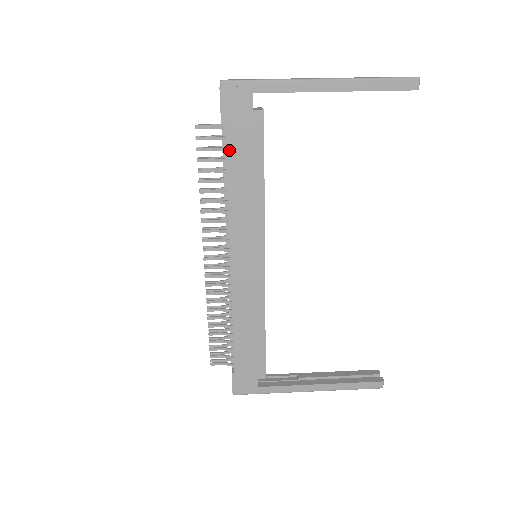
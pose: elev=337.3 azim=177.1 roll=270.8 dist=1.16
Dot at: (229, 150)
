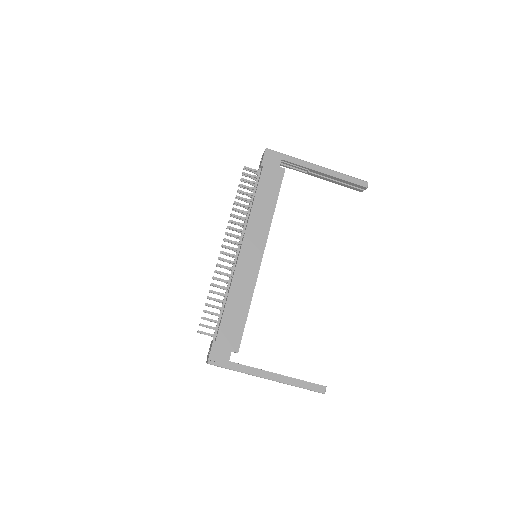
Dot at: (261, 182)
